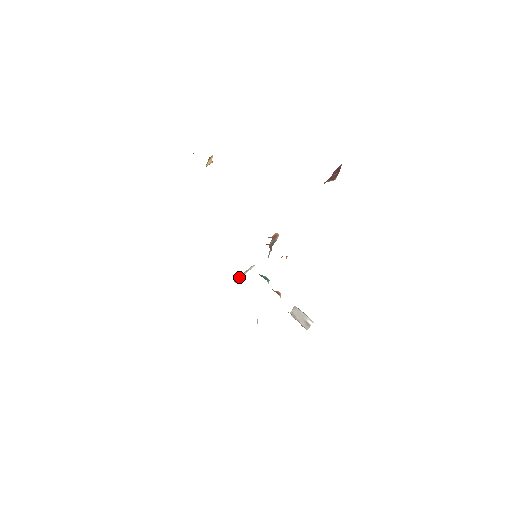
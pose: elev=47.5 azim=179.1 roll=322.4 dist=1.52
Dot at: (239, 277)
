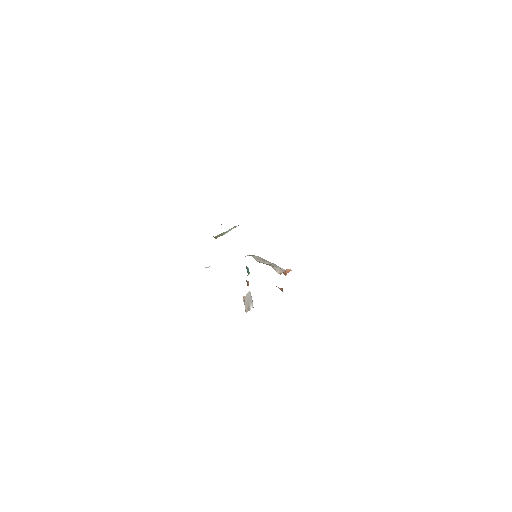
Dot at: (221, 235)
